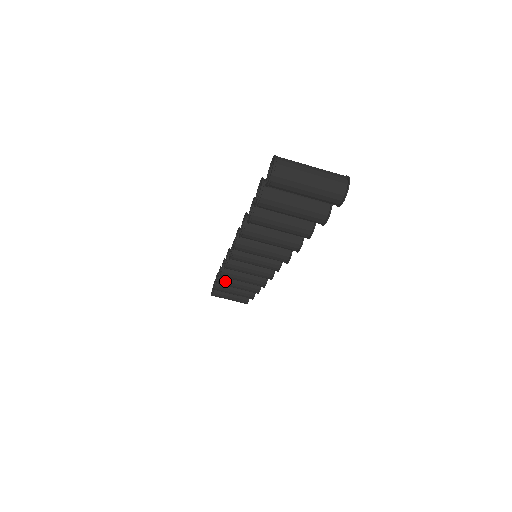
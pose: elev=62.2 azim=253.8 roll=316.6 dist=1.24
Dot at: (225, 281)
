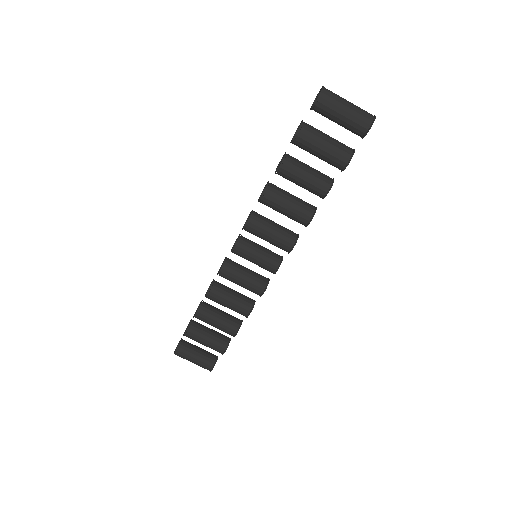
Dot at: (205, 312)
